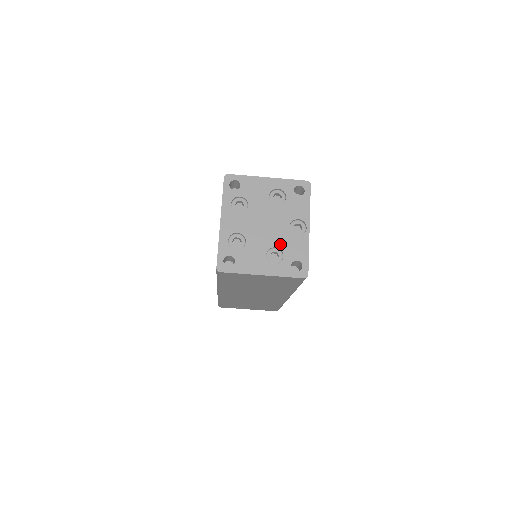
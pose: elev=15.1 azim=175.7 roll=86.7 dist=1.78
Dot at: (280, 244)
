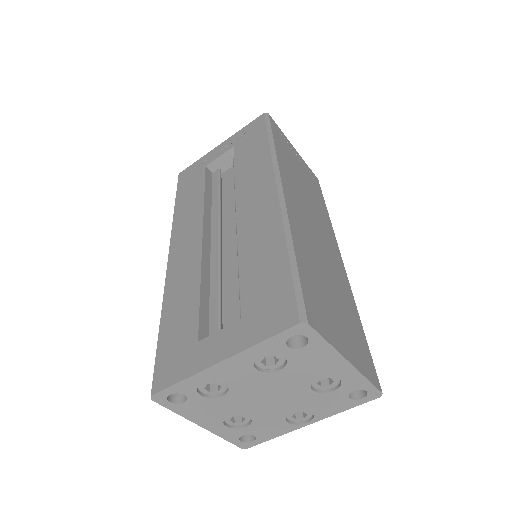
Dot at: (258, 418)
